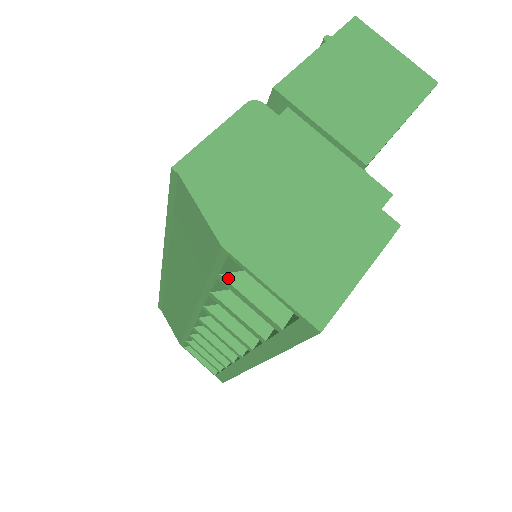
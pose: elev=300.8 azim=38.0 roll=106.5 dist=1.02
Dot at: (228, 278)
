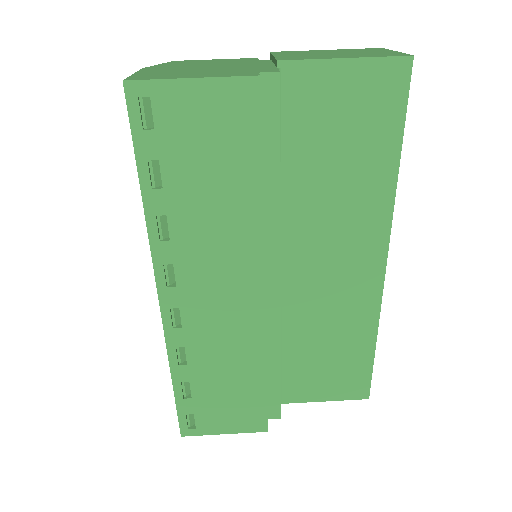
Dot at: occluded
